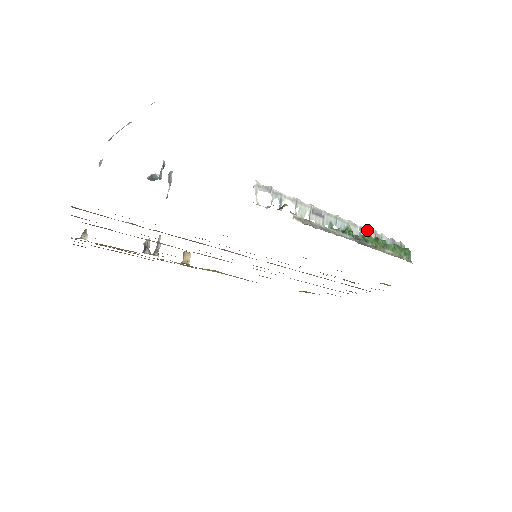
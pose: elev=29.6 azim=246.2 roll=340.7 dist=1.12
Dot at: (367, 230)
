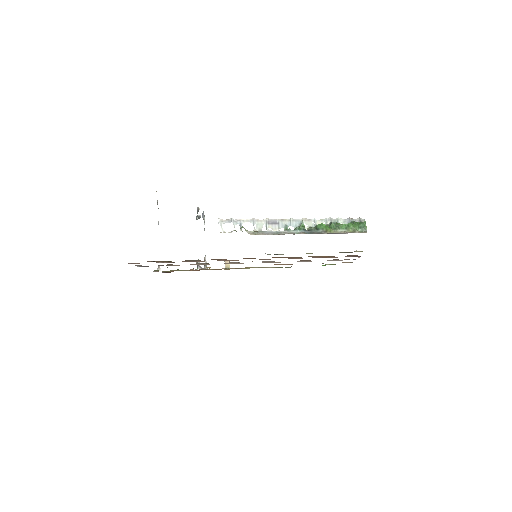
Dot at: (322, 220)
